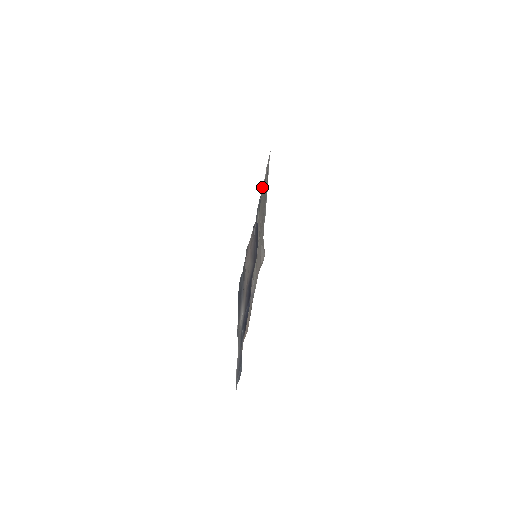
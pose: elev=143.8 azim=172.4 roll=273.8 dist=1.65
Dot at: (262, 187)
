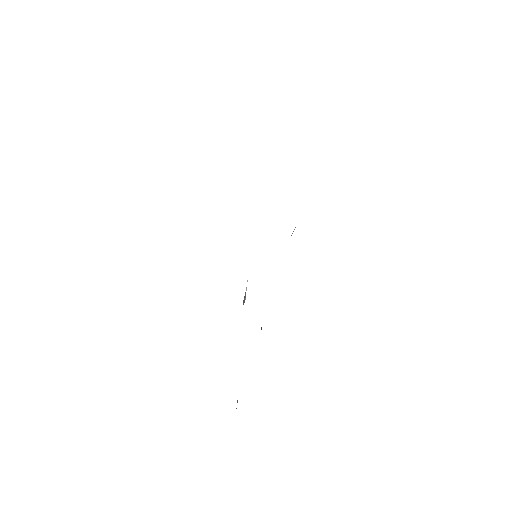
Dot at: occluded
